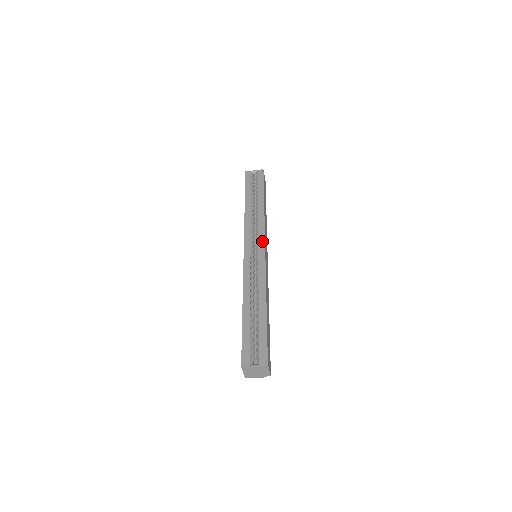
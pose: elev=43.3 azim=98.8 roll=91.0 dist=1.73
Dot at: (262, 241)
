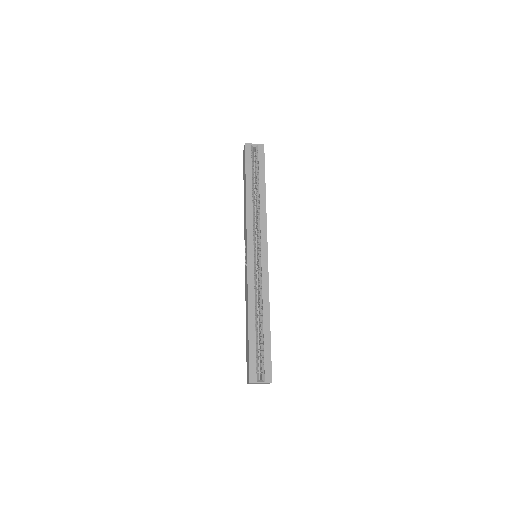
Dot at: (265, 244)
